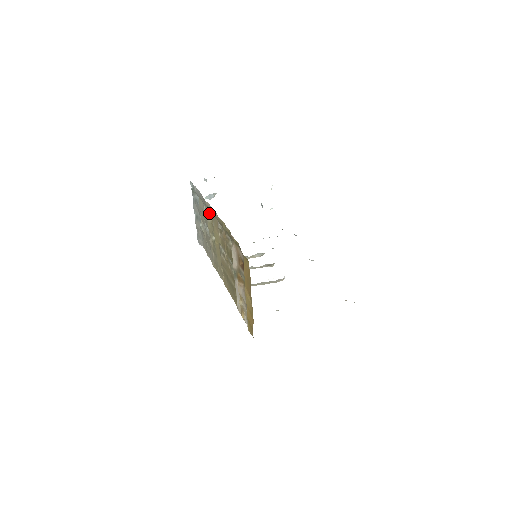
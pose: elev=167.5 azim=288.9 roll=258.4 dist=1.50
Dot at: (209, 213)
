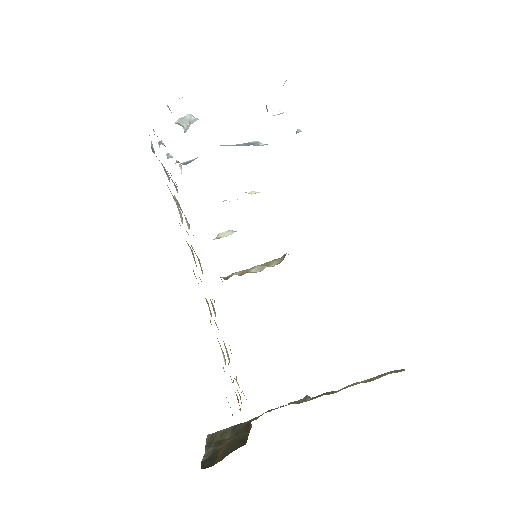
Dot at: occluded
